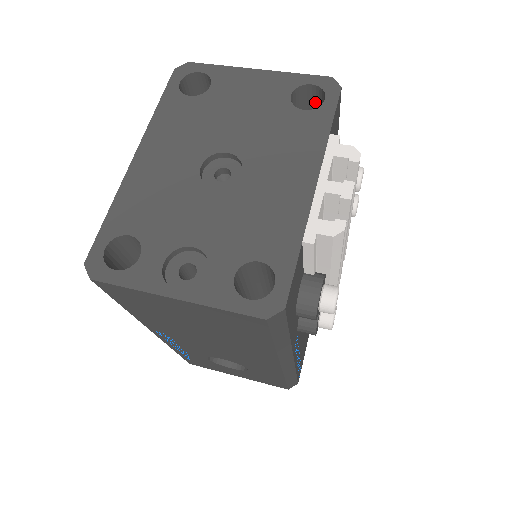
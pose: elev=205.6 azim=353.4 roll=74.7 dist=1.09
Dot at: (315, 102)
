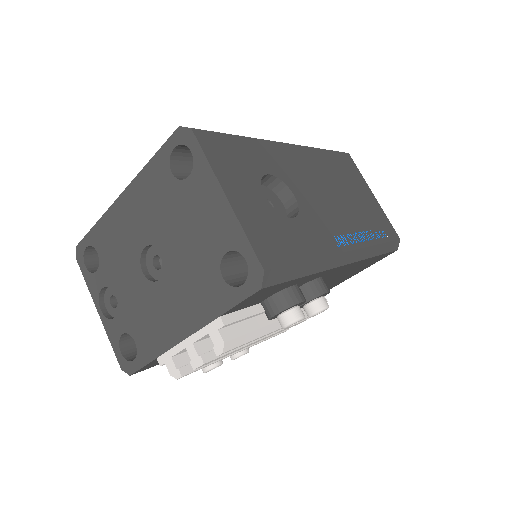
Dot at: occluded
